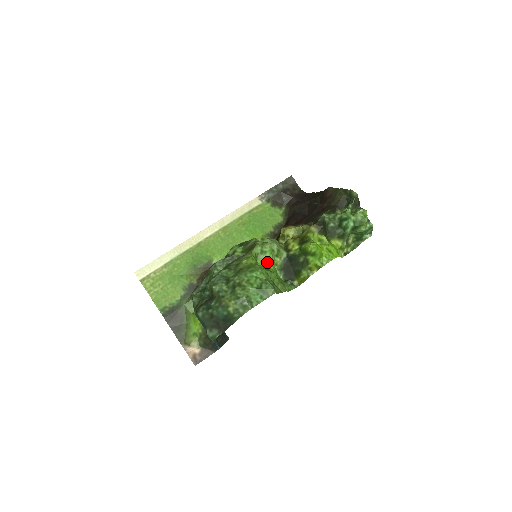
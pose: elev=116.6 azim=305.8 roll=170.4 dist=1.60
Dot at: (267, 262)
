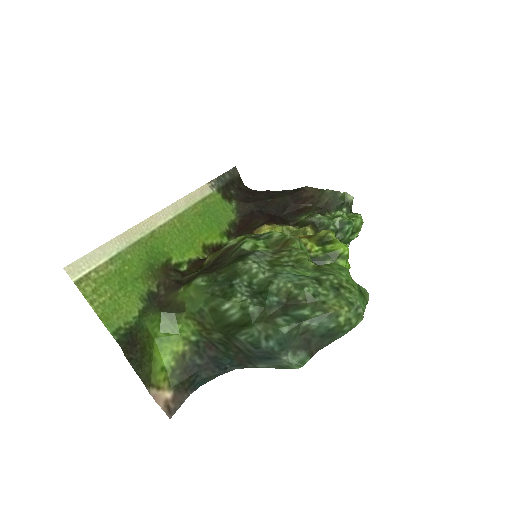
Dot at: occluded
